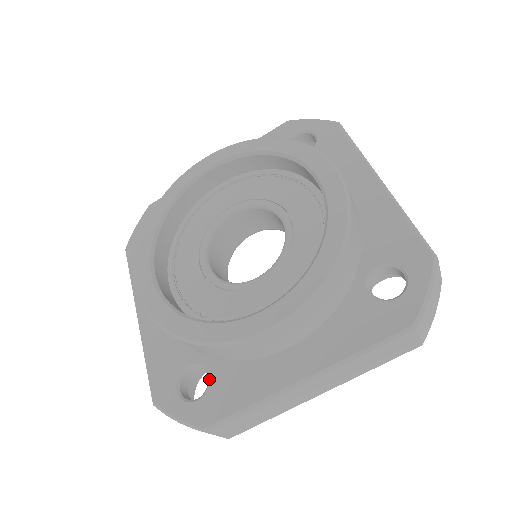
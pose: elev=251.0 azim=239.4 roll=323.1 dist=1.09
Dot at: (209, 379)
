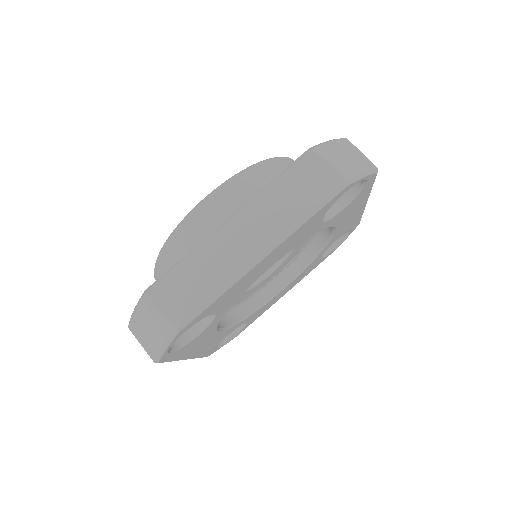
Dot at: occluded
